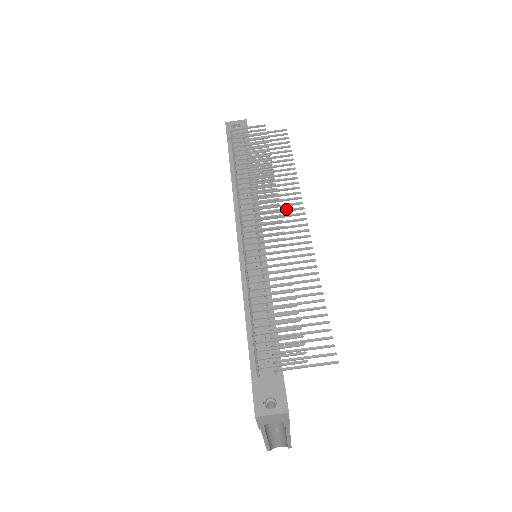
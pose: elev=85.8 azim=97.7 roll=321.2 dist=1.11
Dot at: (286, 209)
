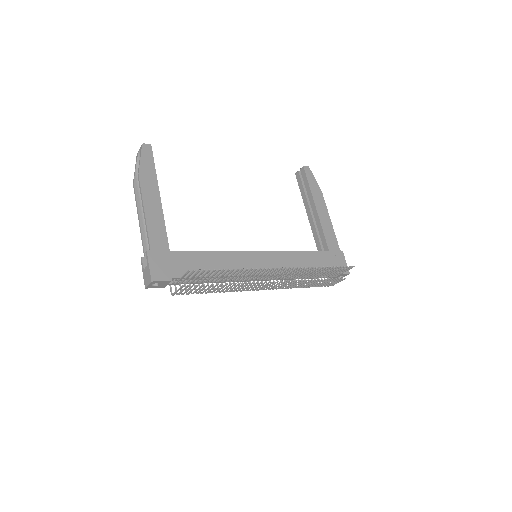
Dot at: occluded
